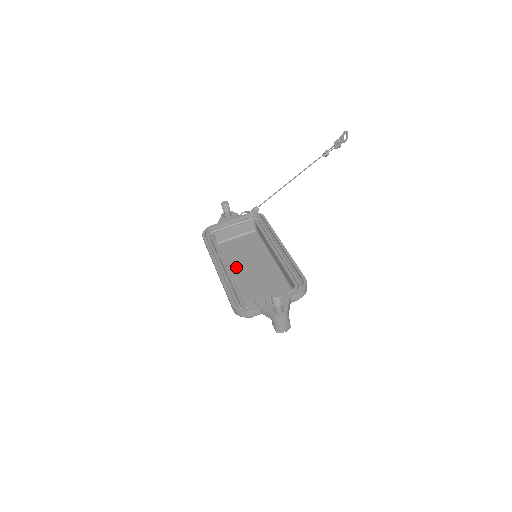
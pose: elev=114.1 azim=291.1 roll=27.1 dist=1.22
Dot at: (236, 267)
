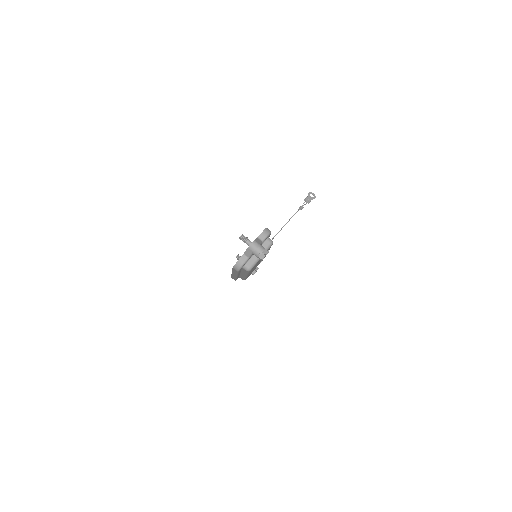
Dot at: occluded
